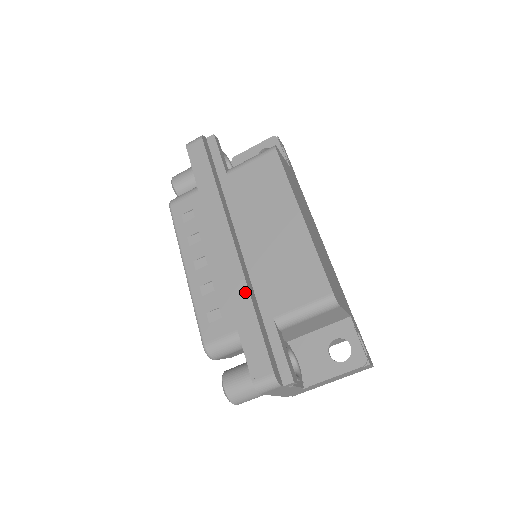
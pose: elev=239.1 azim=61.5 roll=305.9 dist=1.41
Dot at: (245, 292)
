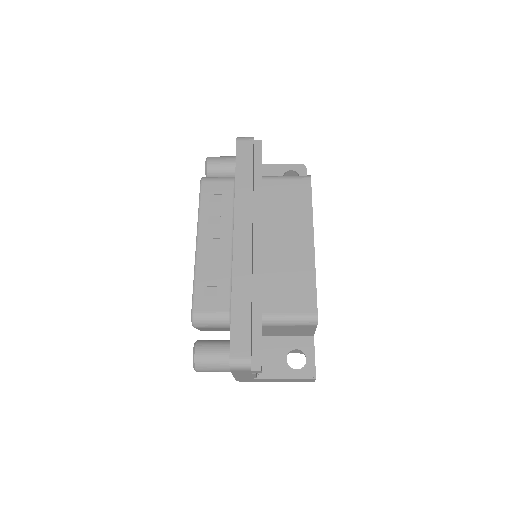
Dot at: (248, 283)
